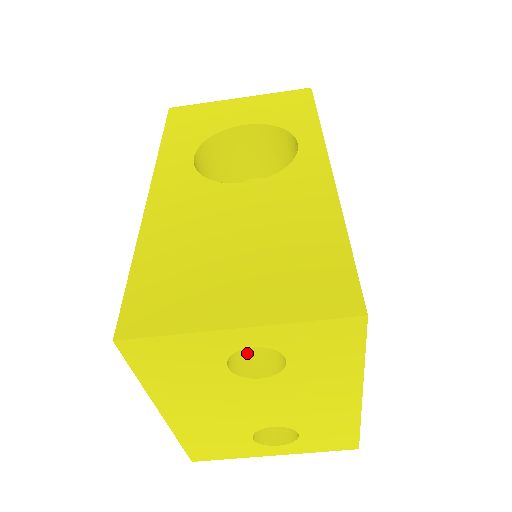
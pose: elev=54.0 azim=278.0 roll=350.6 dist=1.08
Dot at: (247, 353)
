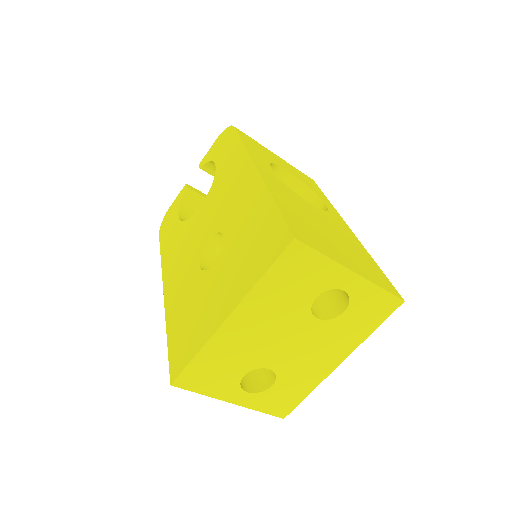
Dot at: occluded
